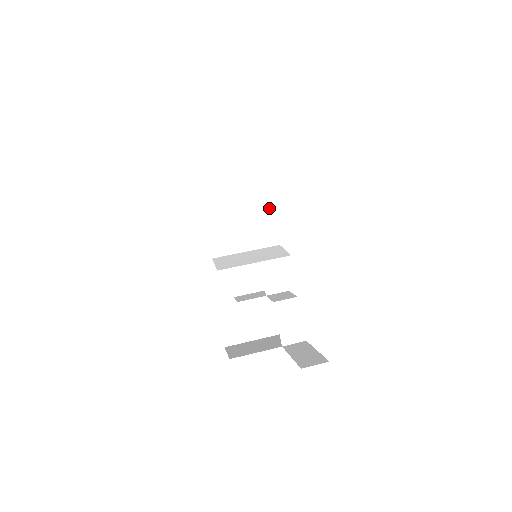
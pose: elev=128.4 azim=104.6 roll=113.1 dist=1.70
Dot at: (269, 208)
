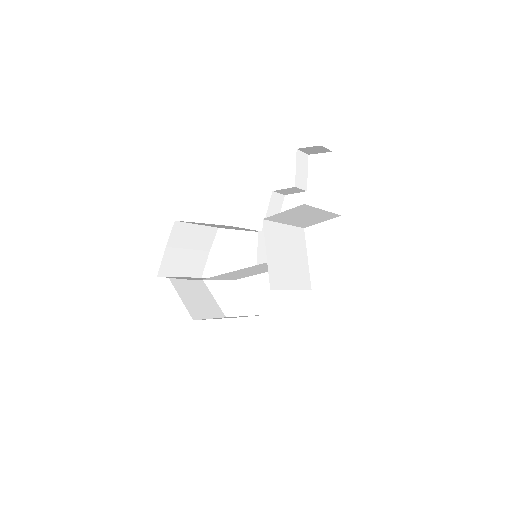
Dot at: occluded
